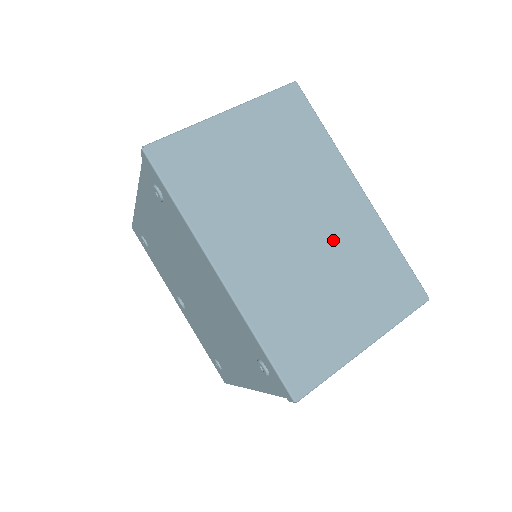
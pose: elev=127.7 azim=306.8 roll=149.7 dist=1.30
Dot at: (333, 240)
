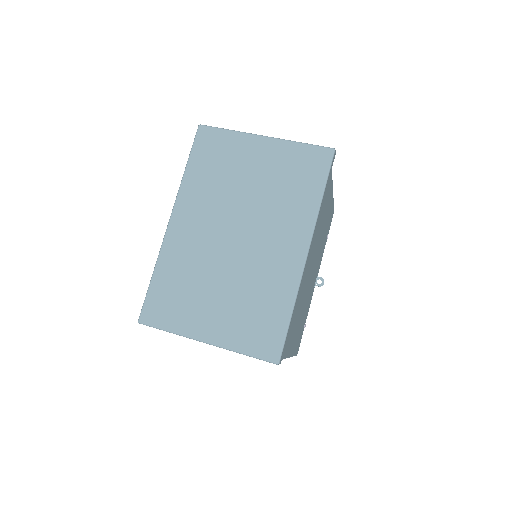
Dot at: (251, 264)
